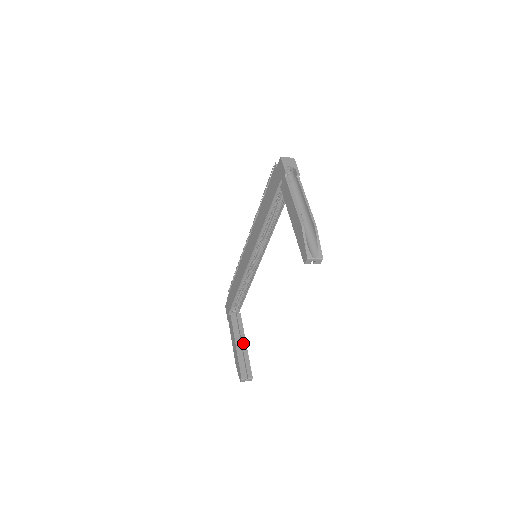
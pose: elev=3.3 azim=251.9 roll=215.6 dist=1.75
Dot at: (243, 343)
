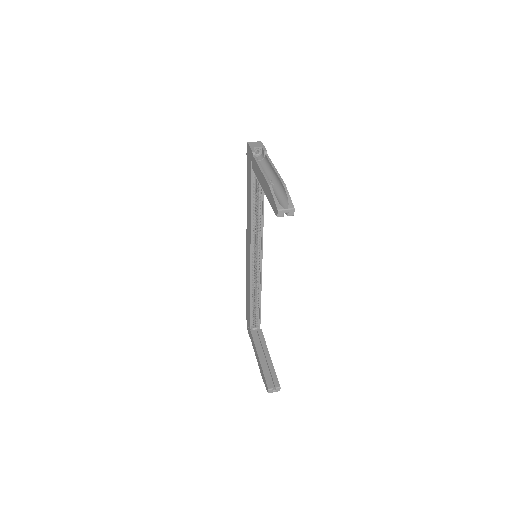
Dot at: (266, 355)
